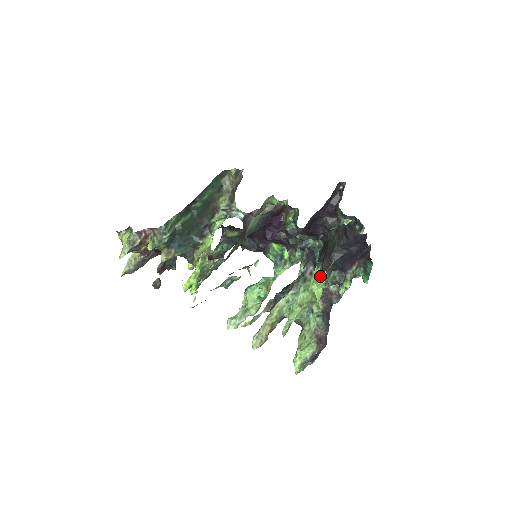
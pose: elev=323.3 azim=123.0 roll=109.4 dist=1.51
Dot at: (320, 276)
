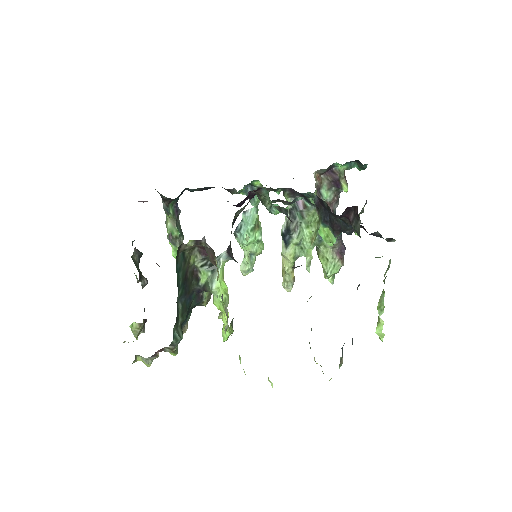
Dot at: (333, 237)
